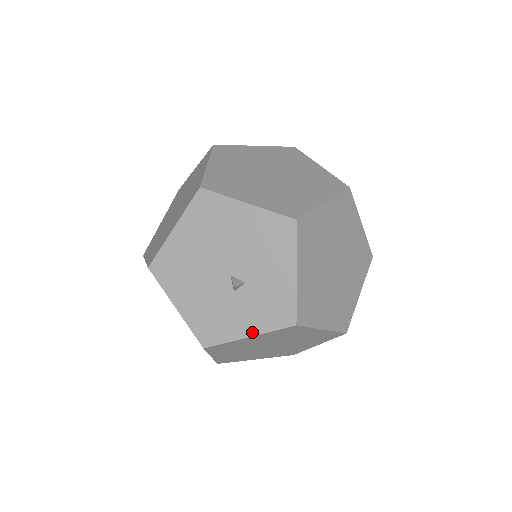
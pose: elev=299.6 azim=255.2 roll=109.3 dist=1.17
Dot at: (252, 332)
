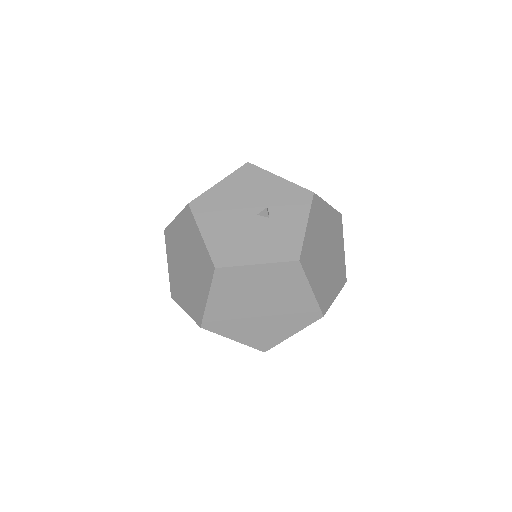
Dot at: (304, 221)
